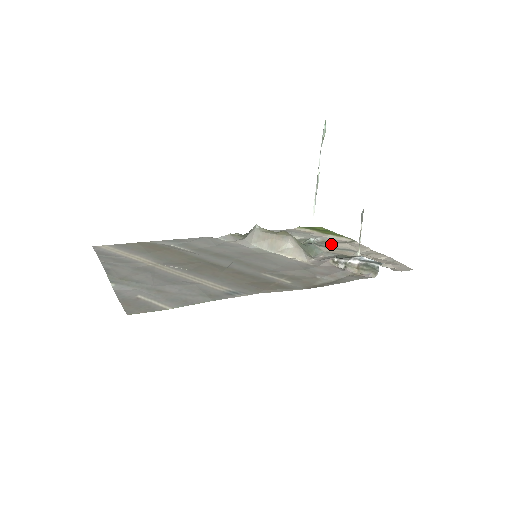
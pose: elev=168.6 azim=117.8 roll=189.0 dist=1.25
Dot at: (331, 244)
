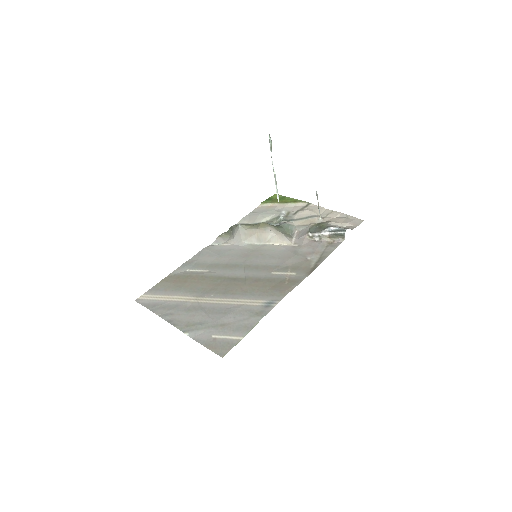
Dot at: (296, 215)
